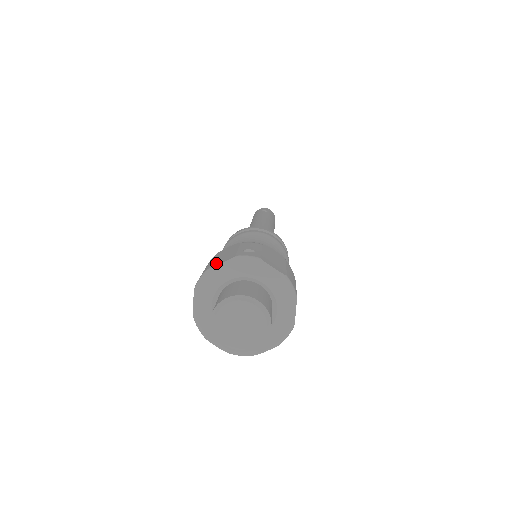
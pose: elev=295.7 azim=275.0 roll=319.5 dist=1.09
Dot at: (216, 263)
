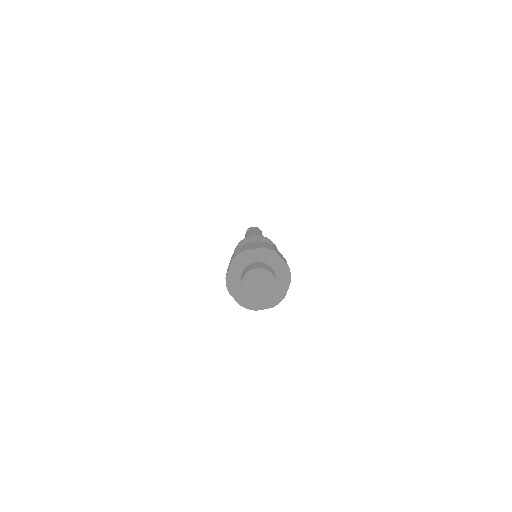
Dot at: (227, 272)
